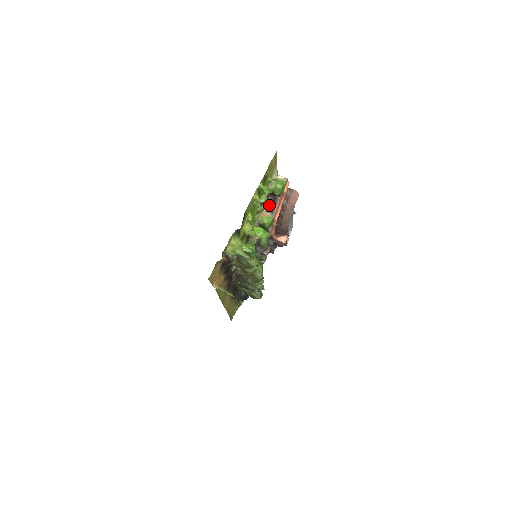
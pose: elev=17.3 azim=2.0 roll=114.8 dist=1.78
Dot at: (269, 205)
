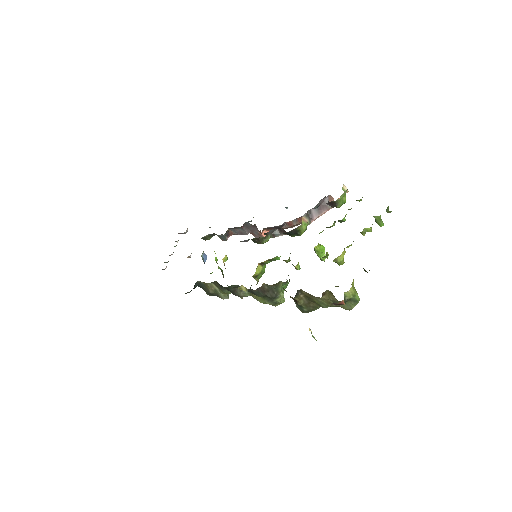
Dot at: (310, 209)
